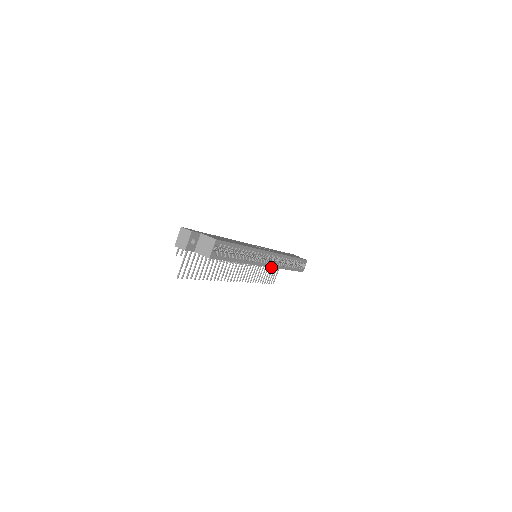
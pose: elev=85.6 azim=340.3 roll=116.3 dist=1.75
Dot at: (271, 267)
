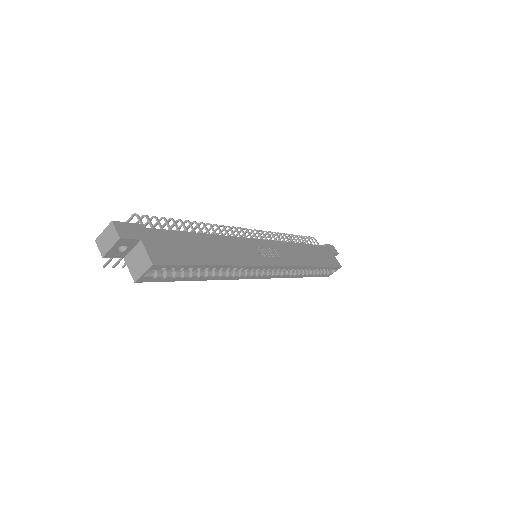
Dot at: (269, 278)
